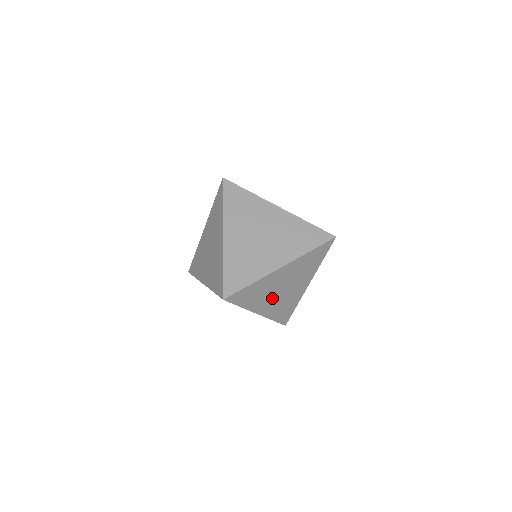
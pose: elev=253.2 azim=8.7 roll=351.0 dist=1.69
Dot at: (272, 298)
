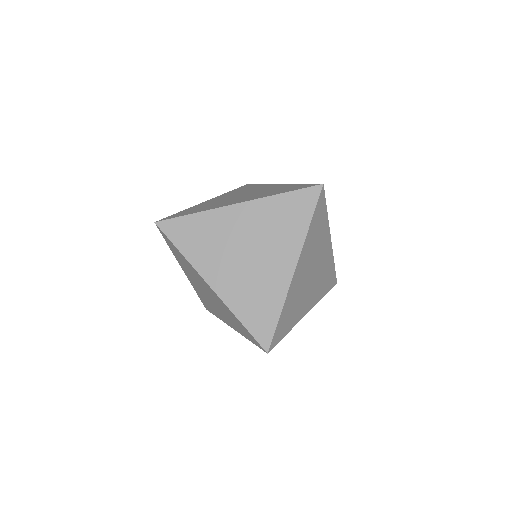
Dot at: occluded
